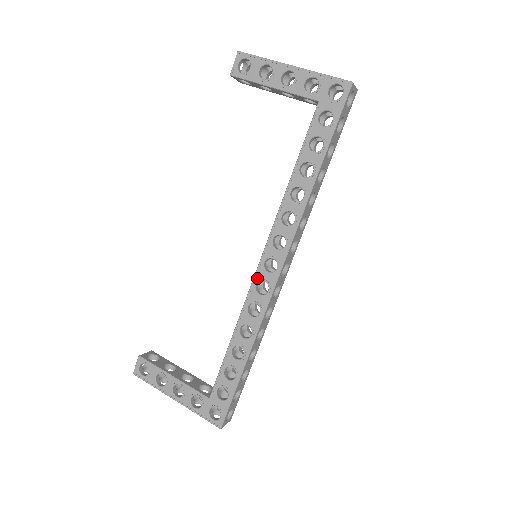
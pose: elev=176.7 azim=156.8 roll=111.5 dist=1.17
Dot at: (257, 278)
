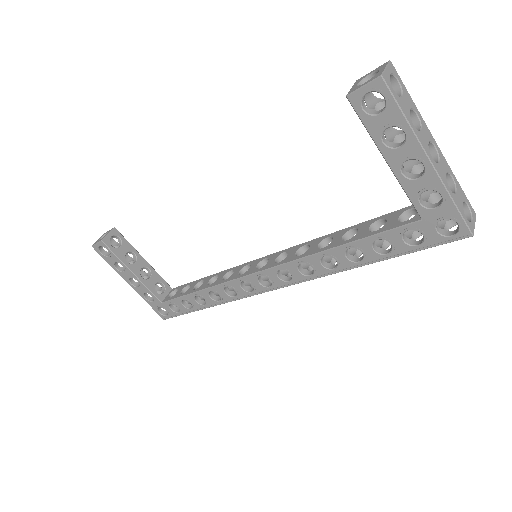
Dot at: (247, 279)
